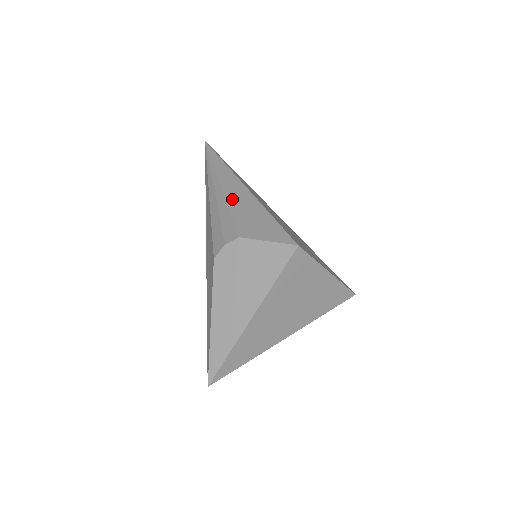
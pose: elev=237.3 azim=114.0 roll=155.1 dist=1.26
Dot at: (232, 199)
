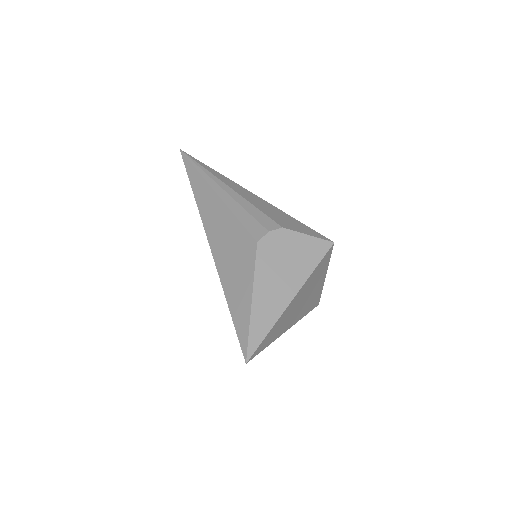
Dot at: (250, 199)
